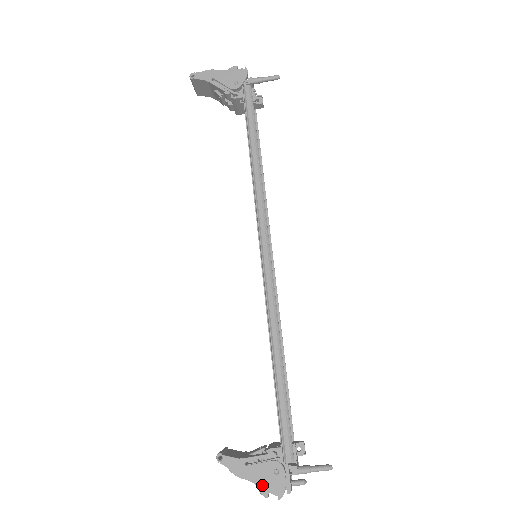
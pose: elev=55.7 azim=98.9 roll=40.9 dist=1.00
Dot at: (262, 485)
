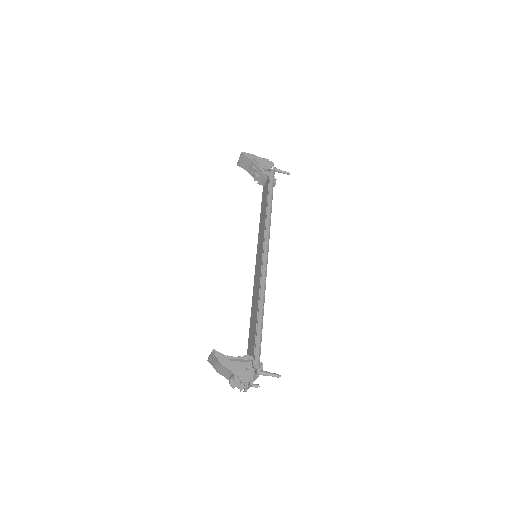
Dot at: (237, 374)
